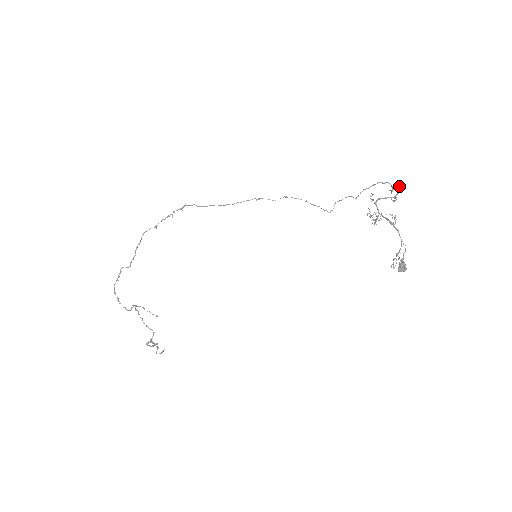
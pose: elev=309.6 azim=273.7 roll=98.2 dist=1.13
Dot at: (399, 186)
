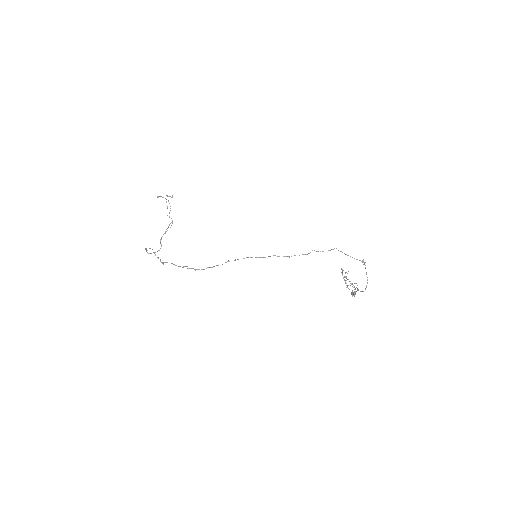
Dot at: (366, 286)
